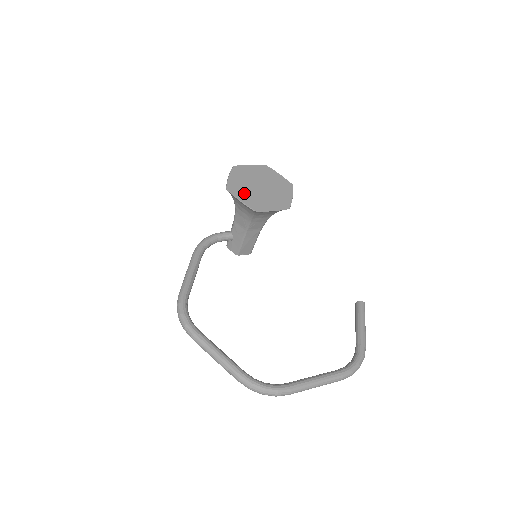
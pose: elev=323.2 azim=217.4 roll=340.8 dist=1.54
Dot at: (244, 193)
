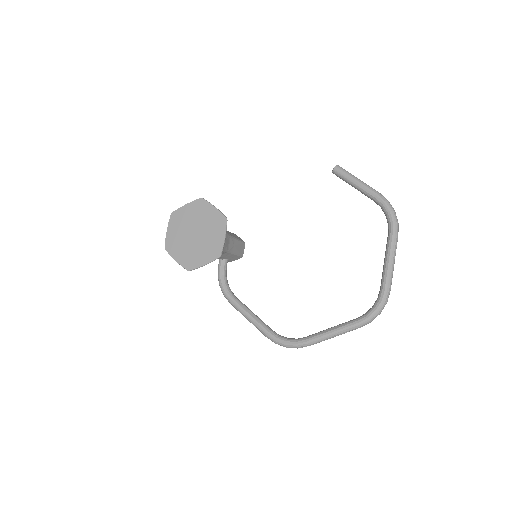
Dot at: (198, 256)
